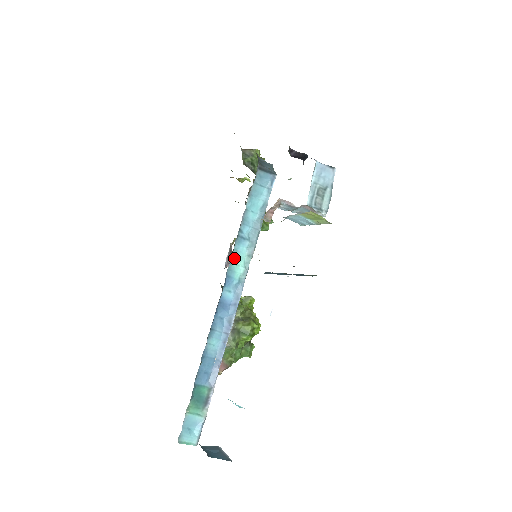
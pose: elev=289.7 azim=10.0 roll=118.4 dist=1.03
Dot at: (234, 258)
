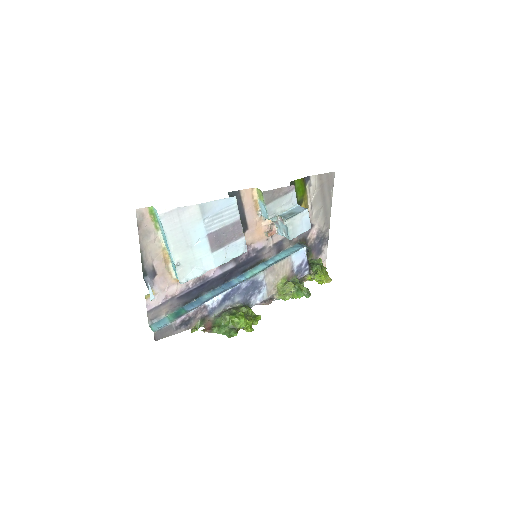
Dot at: (253, 270)
